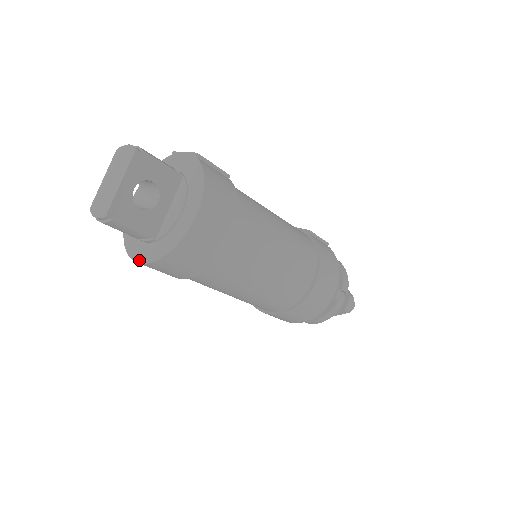
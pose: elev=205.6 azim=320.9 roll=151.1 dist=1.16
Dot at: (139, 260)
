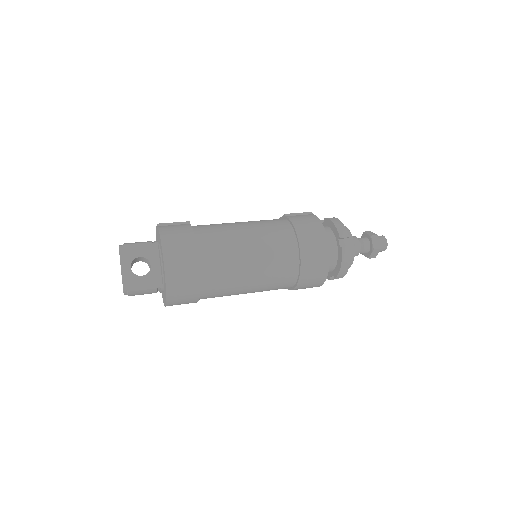
Dot at: (165, 304)
